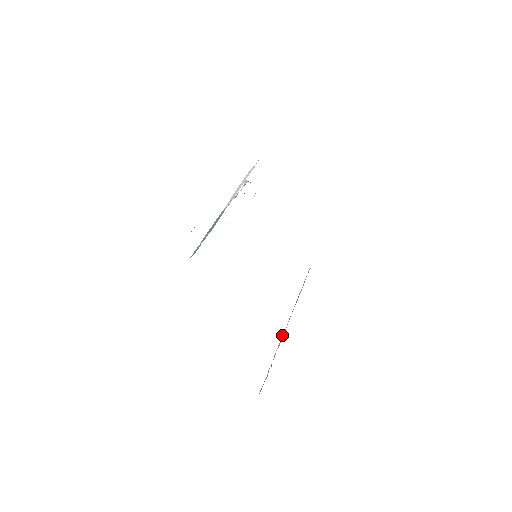
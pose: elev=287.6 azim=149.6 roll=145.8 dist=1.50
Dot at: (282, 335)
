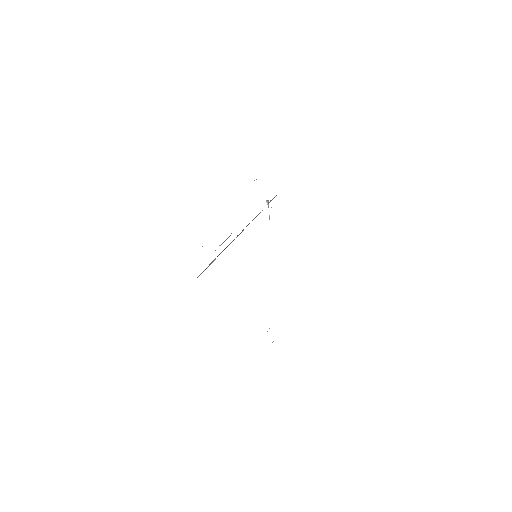
Dot at: occluded
